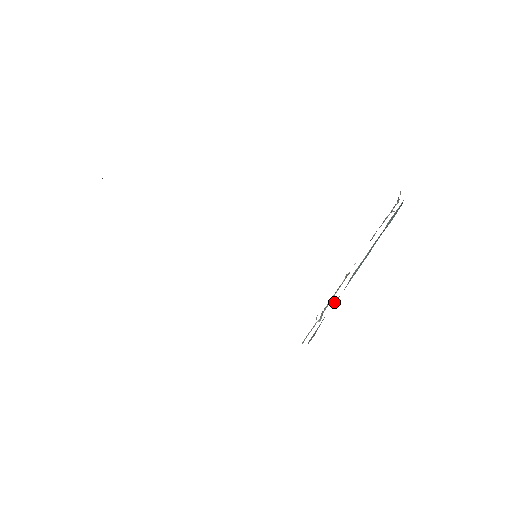
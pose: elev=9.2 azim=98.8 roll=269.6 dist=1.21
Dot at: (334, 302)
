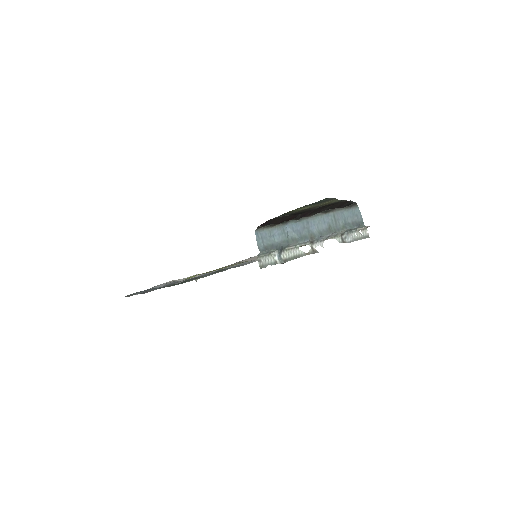
Dot at: (291, 240)
